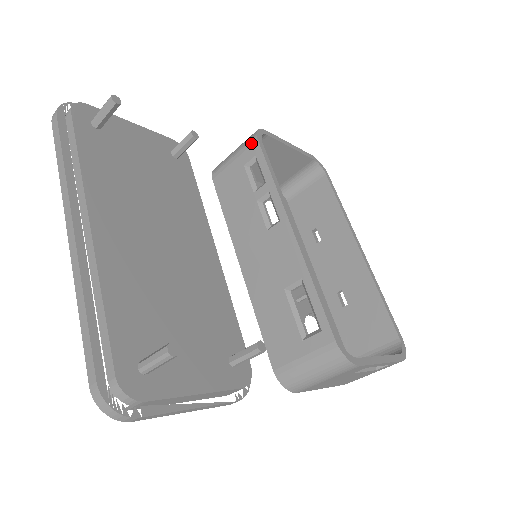
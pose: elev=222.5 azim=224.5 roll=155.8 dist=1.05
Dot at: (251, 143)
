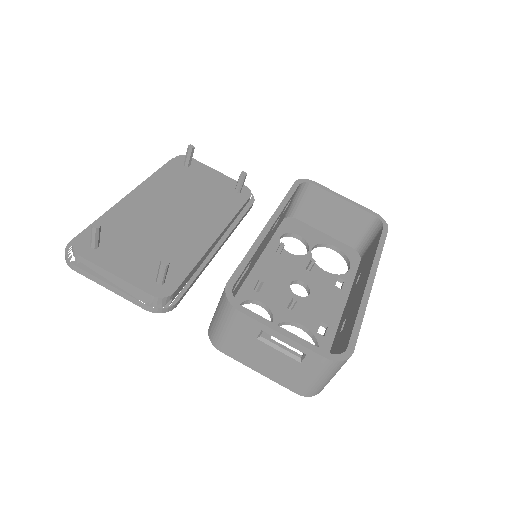
Dot at: occluded
